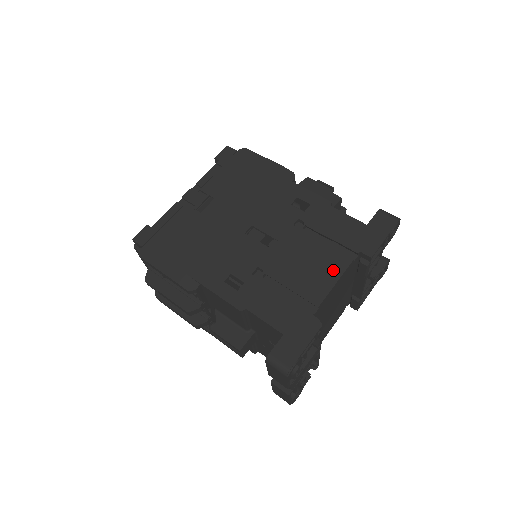
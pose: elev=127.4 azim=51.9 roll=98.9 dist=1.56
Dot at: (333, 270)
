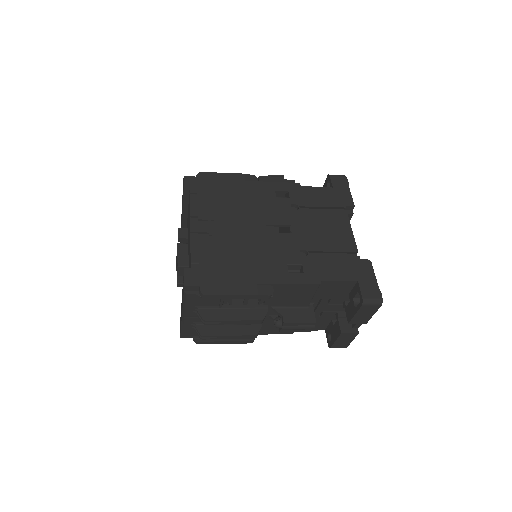
Dot at: (343, 225)
